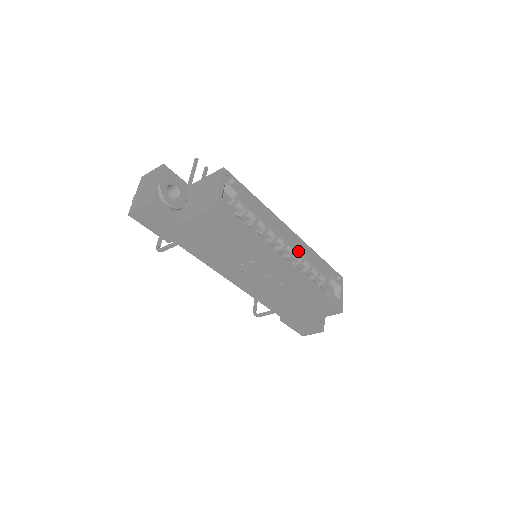
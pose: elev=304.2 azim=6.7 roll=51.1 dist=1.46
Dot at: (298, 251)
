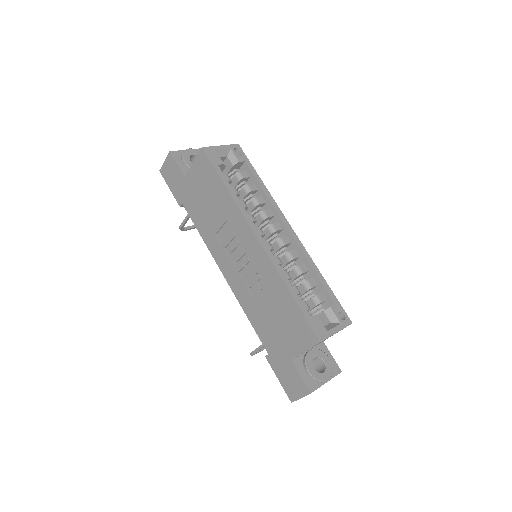
Dot at: (292, 252)
